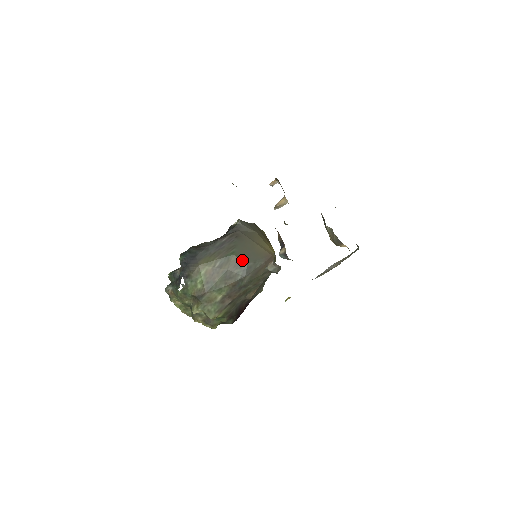
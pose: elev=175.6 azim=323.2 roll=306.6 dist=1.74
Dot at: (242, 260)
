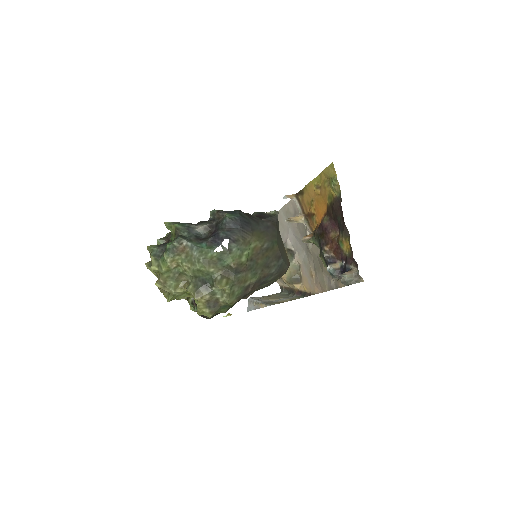
Dot at: (281, 254)
